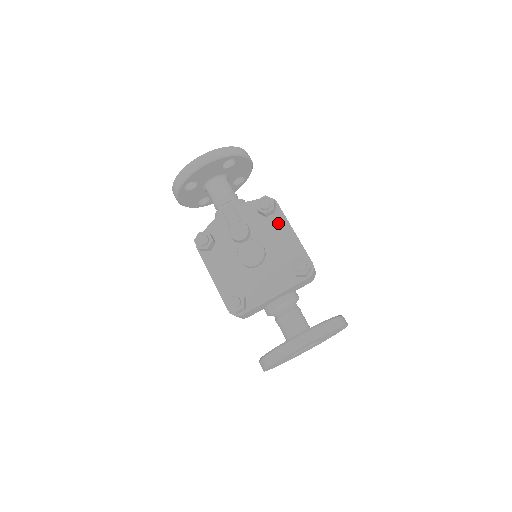
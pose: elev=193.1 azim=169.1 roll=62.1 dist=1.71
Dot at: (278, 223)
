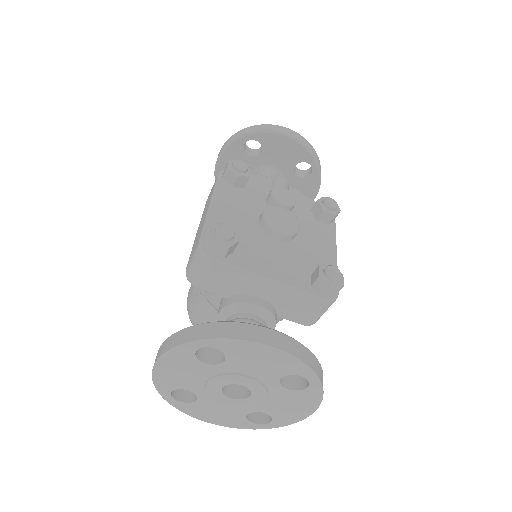
Dot at: (325, 233)
